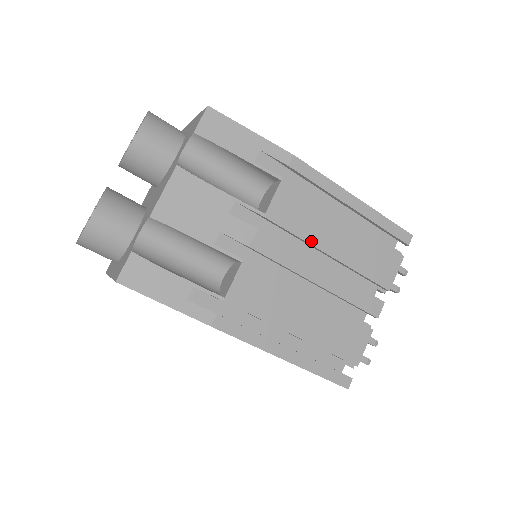
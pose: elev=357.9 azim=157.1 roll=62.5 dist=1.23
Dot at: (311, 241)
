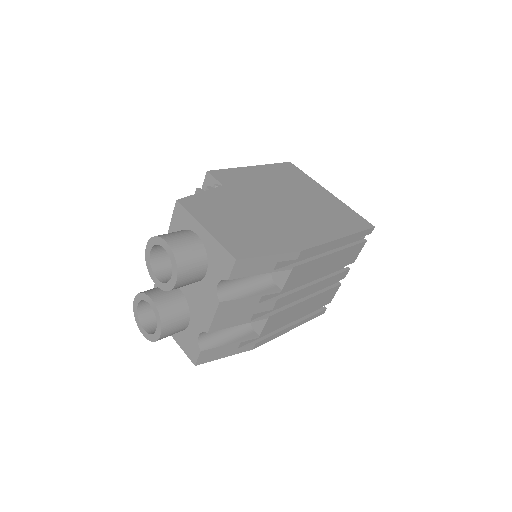
Dot at: (309, 279)
